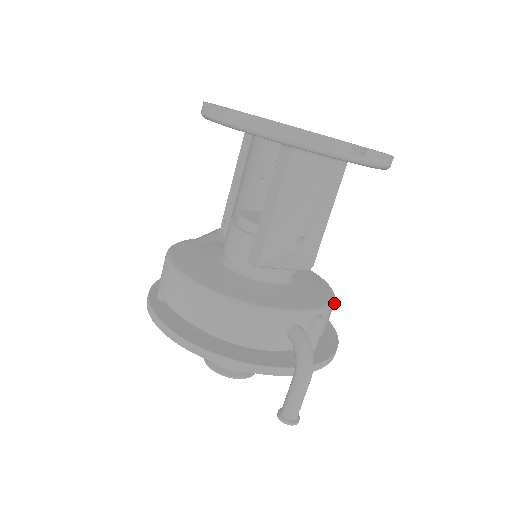
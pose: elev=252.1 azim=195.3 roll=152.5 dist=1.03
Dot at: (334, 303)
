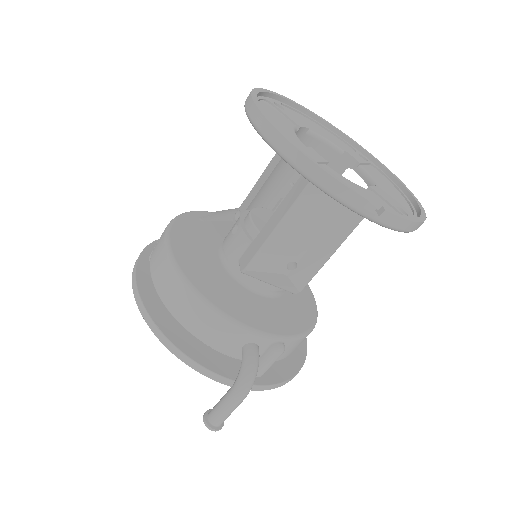
Dot at: (308, 334)
